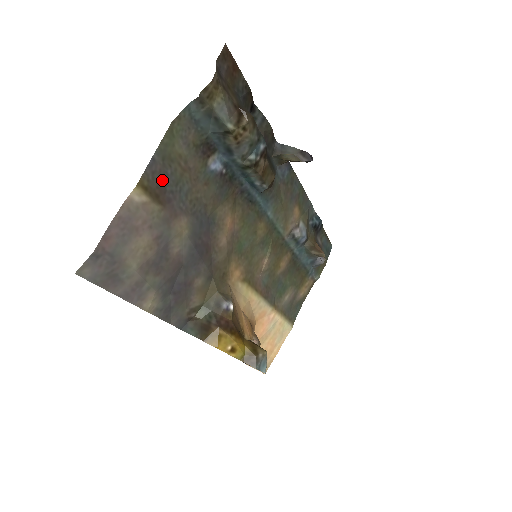
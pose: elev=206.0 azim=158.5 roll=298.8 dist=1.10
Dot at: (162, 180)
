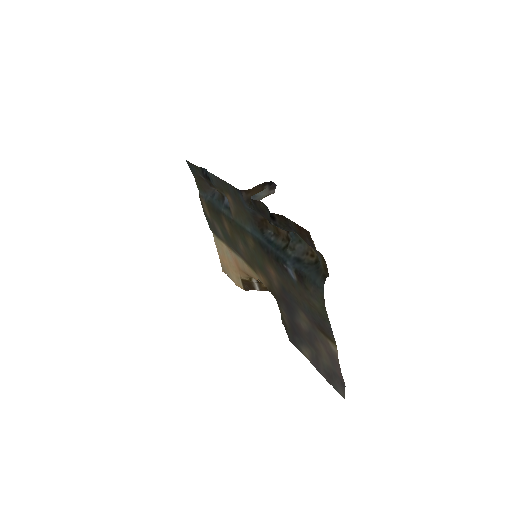
Dot at: (322, 325)
